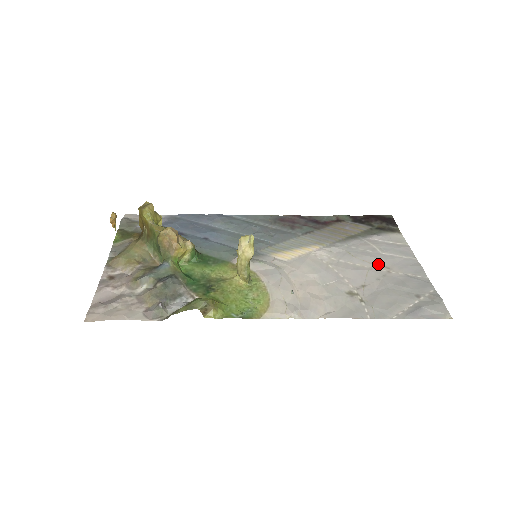
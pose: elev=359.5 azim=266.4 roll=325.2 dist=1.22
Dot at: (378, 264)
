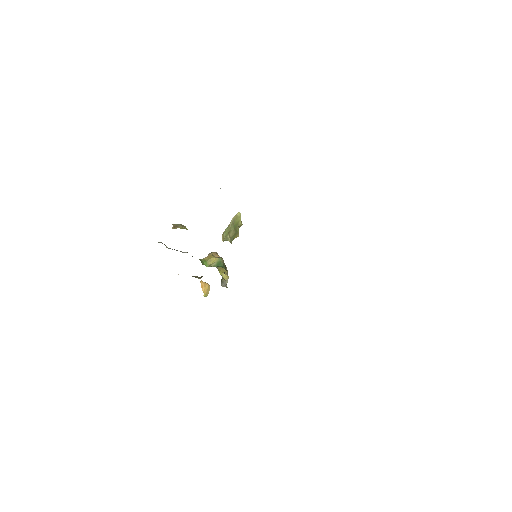
Dot at: occluded
